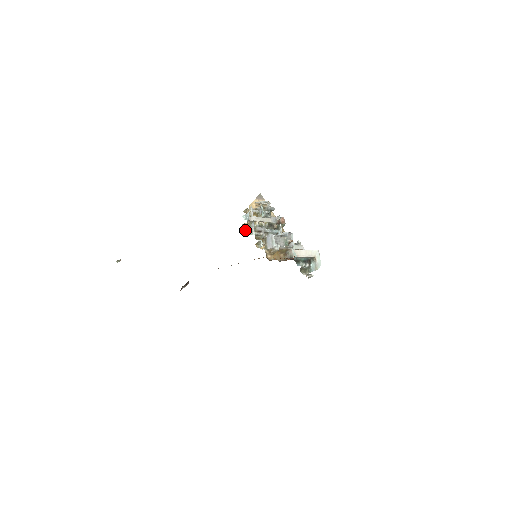
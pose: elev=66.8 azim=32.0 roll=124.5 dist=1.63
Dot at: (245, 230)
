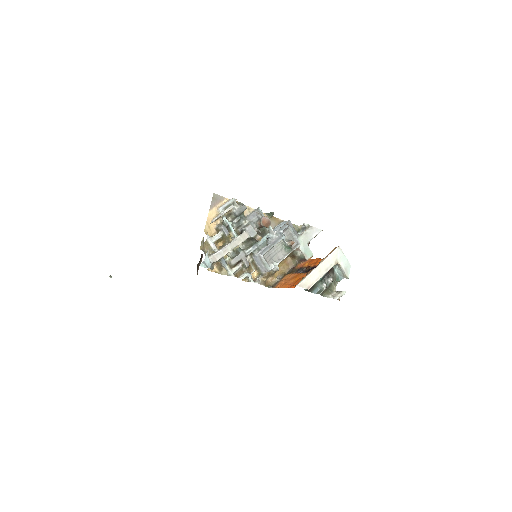
Dot at: (216, 272)
